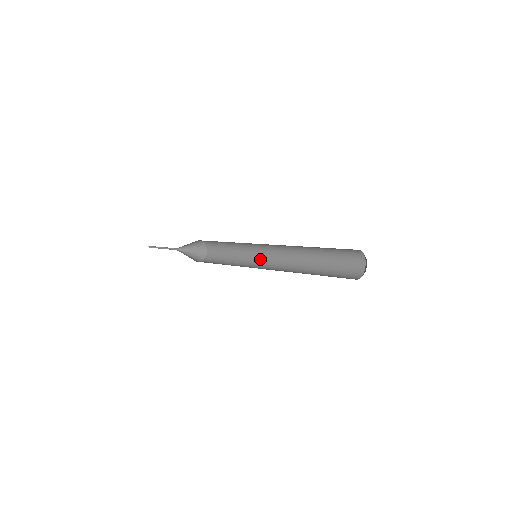
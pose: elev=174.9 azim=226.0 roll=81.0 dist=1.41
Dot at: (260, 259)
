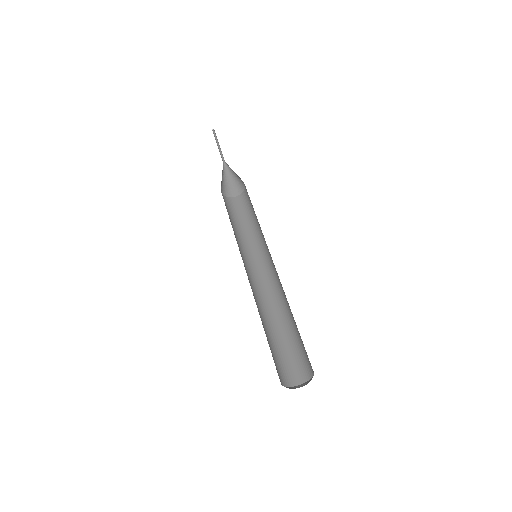
Dot at: (267, 252)
